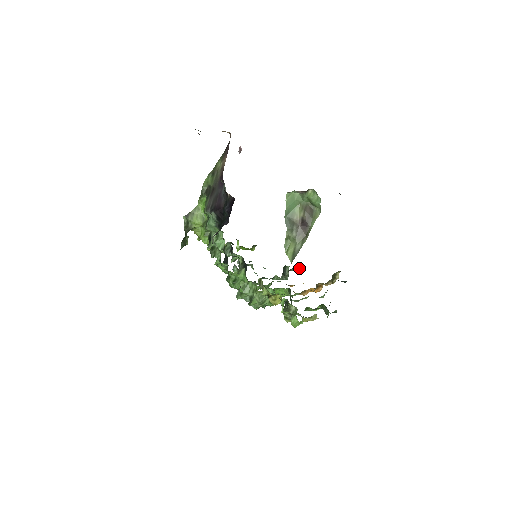
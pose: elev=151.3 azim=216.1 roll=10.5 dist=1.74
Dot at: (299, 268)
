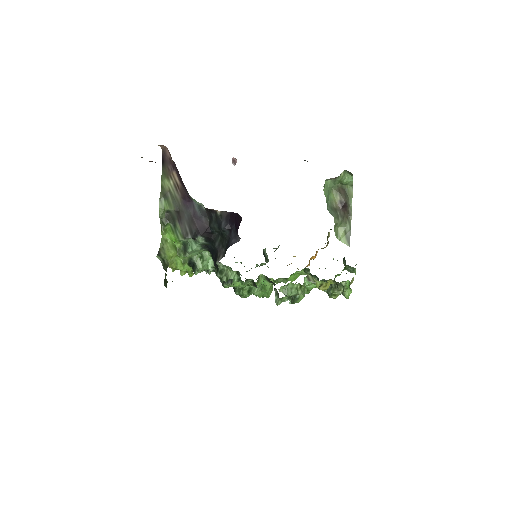
Dot at: (279, 245)
